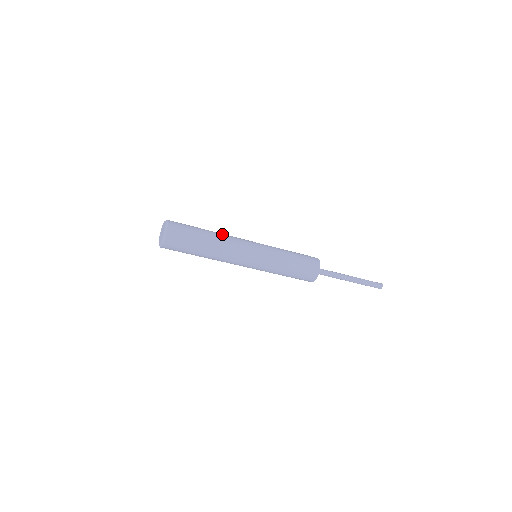
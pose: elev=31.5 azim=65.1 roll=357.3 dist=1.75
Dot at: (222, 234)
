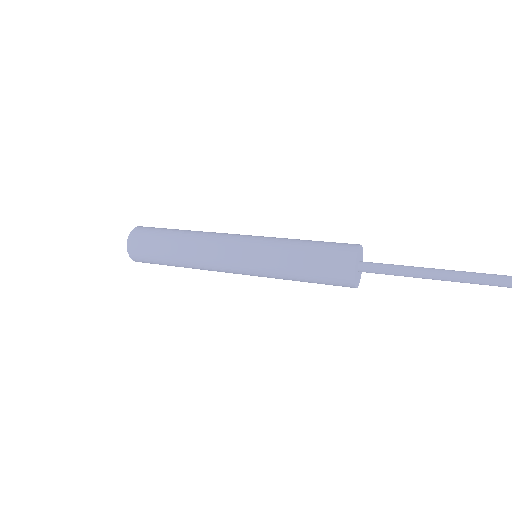
Dot at: (196, 237)
